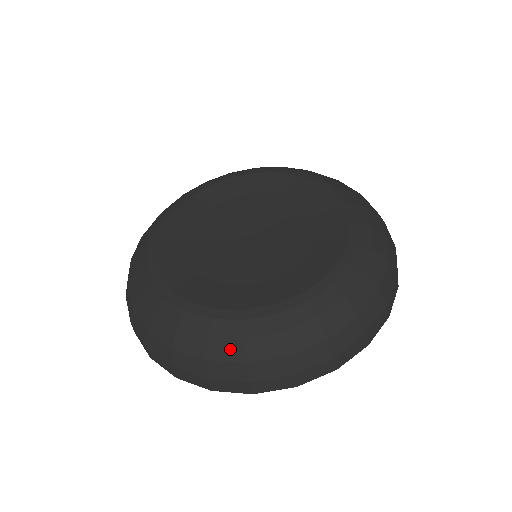
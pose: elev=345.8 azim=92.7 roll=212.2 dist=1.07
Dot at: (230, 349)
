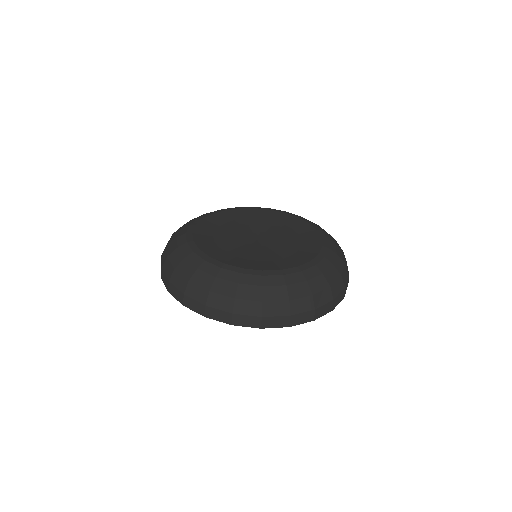
Dot at: (177, 259)
